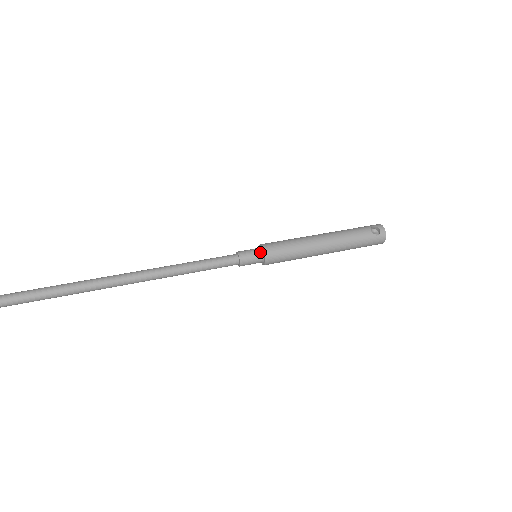
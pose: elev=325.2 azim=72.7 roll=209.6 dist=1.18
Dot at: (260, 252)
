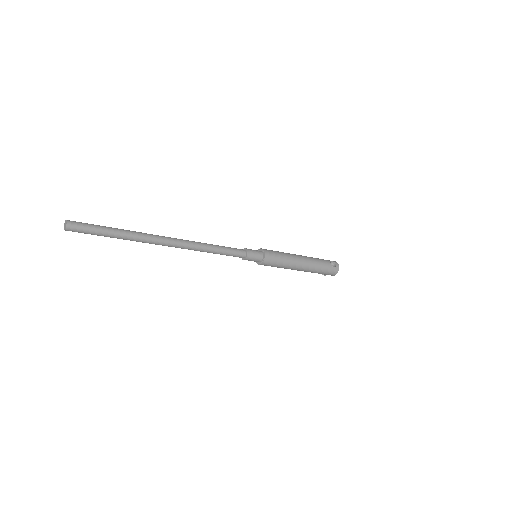
Dot at: (261, 253)
